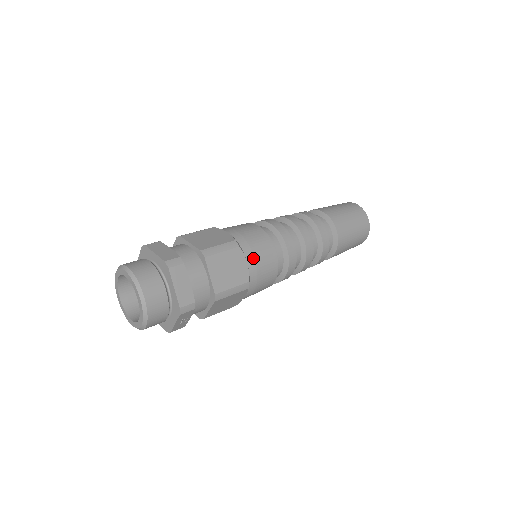
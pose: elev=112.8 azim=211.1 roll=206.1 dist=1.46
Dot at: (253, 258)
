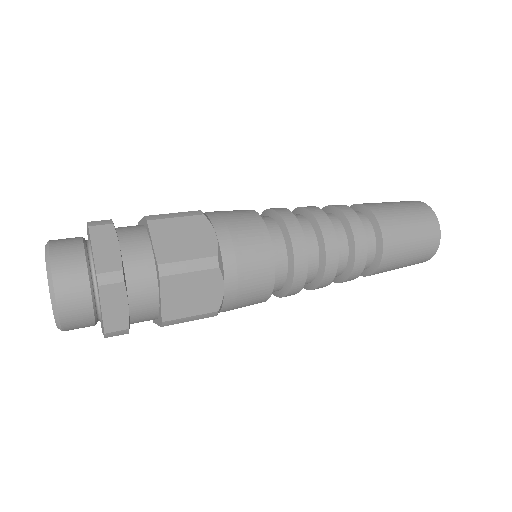
Dot at: (236, 283)
